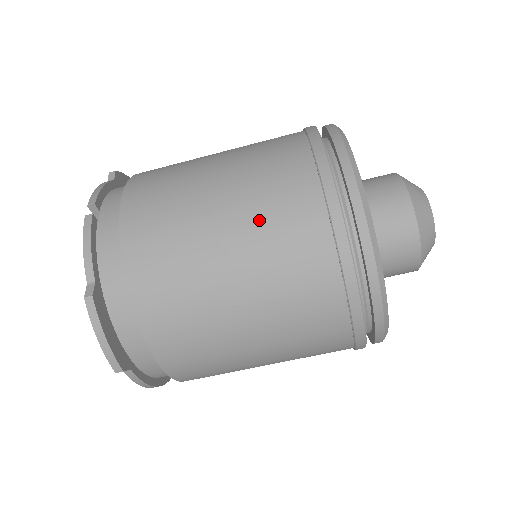
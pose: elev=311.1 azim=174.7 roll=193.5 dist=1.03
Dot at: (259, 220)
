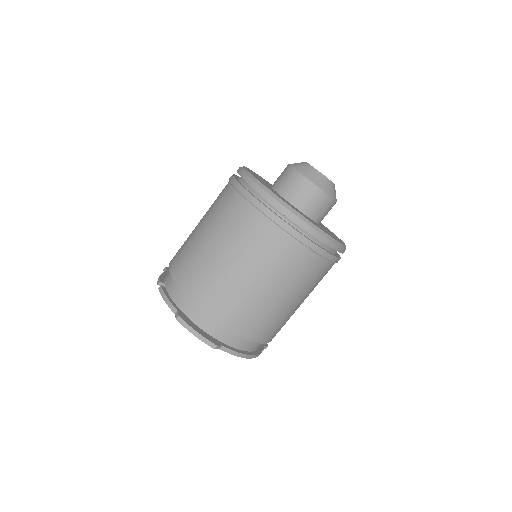
Dot at: (225, 229)
